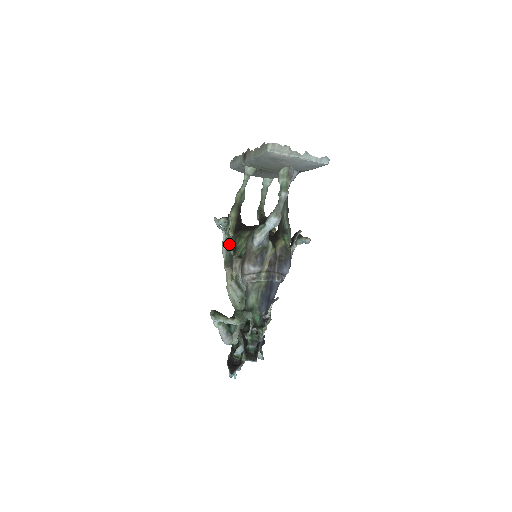
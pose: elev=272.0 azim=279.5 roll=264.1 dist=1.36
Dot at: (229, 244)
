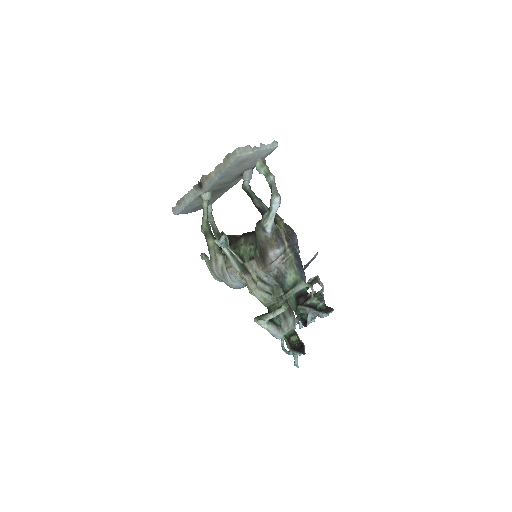
Dot at: (235, 256)
